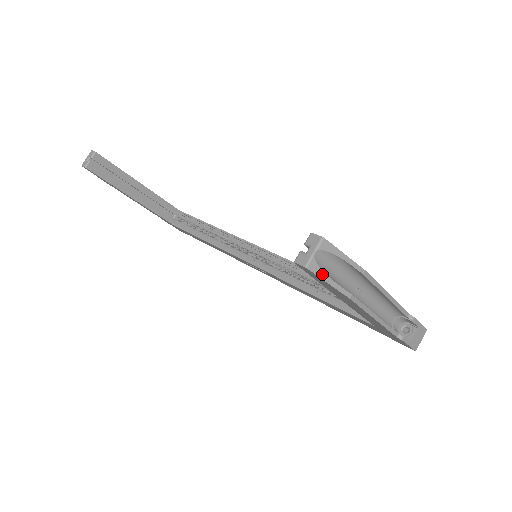
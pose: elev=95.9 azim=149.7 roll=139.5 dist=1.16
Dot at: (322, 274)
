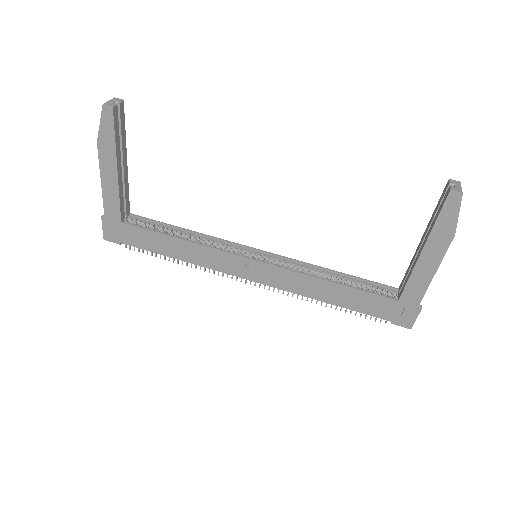
Dot at: (460, 205)
